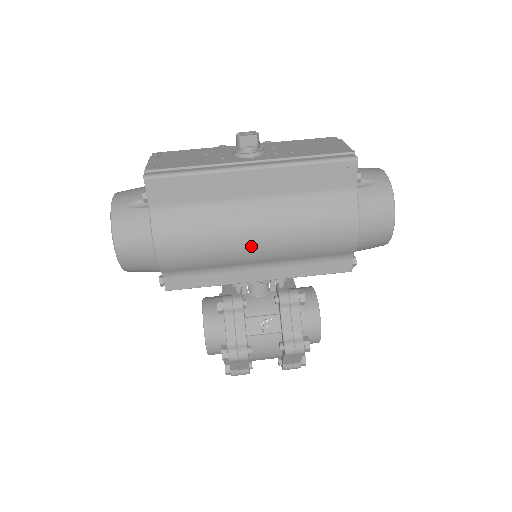
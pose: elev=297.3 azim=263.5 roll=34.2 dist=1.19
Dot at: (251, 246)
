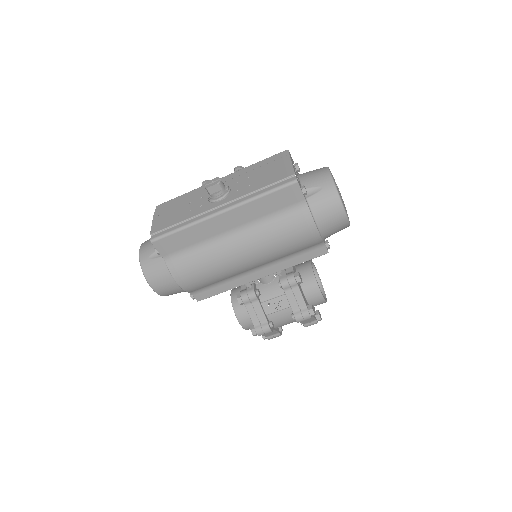
Dot at: (242, 262)
